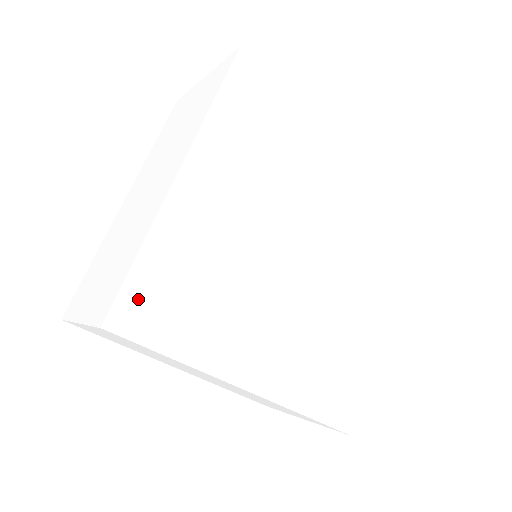
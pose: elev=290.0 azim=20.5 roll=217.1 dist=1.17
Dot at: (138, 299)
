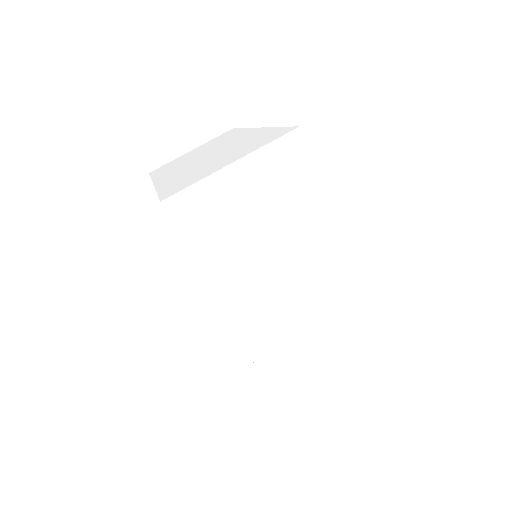
Dot at: occluded
